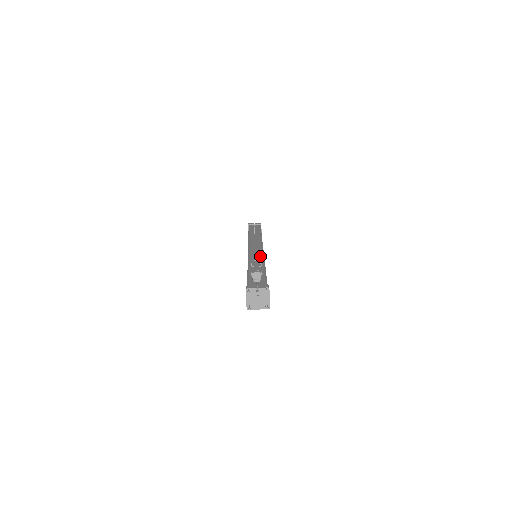
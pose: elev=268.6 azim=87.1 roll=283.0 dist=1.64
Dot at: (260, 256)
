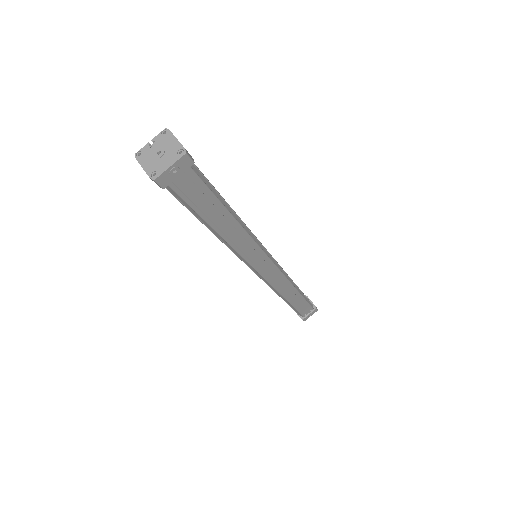
Dot at: occluded
